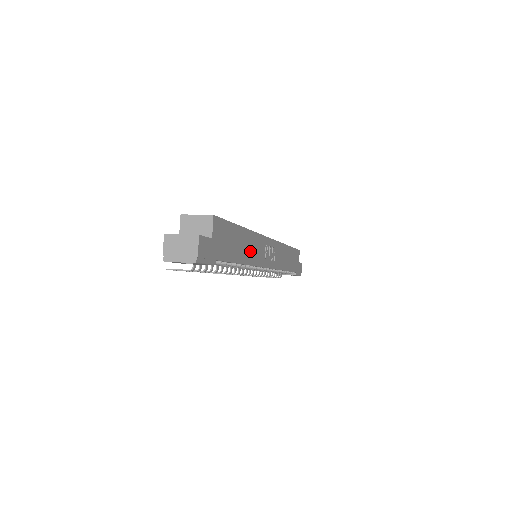
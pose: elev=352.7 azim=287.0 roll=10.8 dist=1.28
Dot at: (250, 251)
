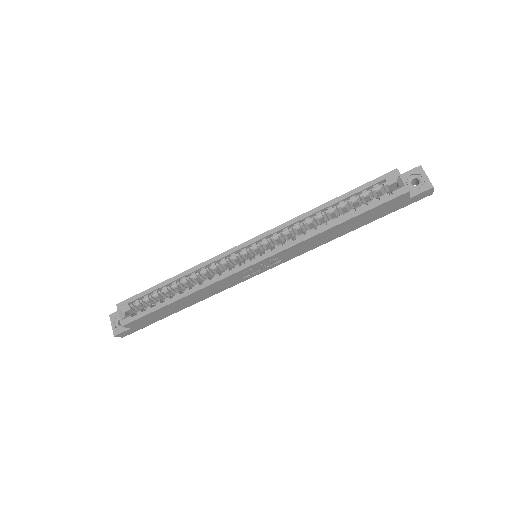
Dot at: (203, 295)
